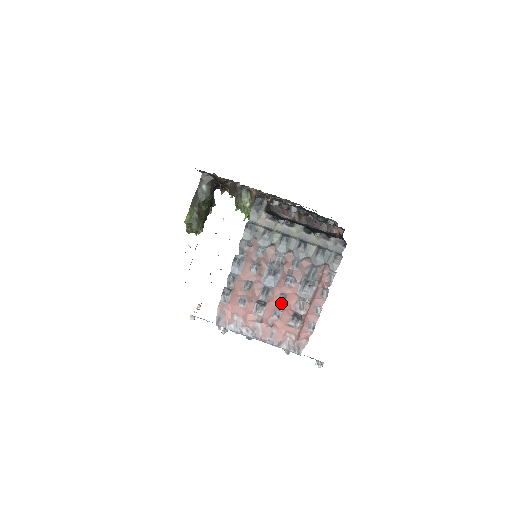
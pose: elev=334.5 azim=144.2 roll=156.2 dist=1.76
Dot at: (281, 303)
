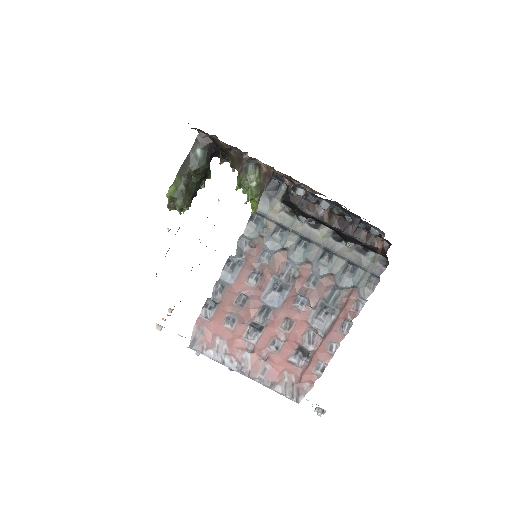
Dot at: (284, 331)
